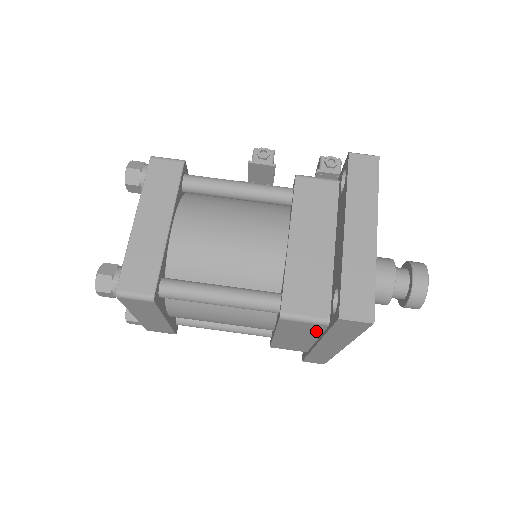
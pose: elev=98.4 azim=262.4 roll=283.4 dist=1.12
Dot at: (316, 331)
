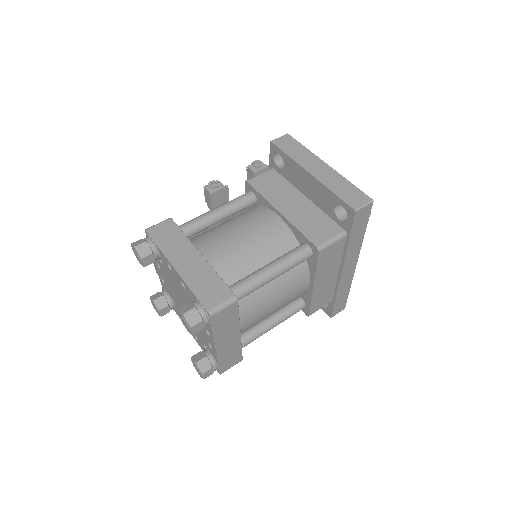
Dot at: (339, 253)
